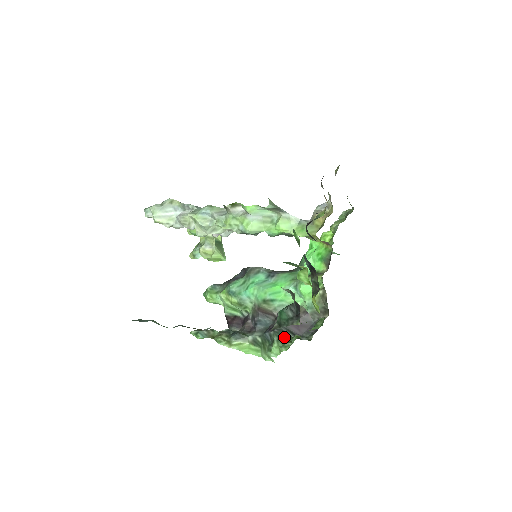
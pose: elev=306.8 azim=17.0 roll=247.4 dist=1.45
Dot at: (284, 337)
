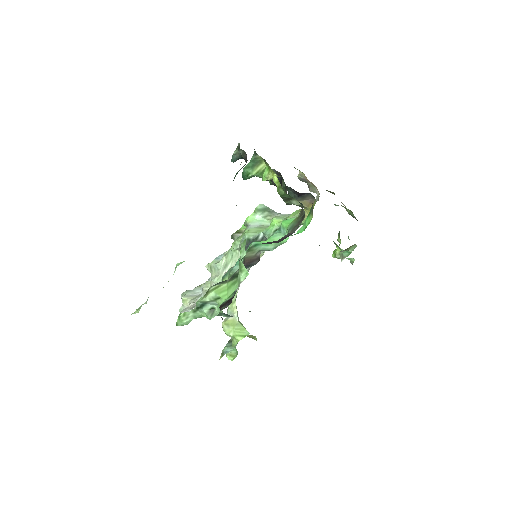
Dot at: occluded
